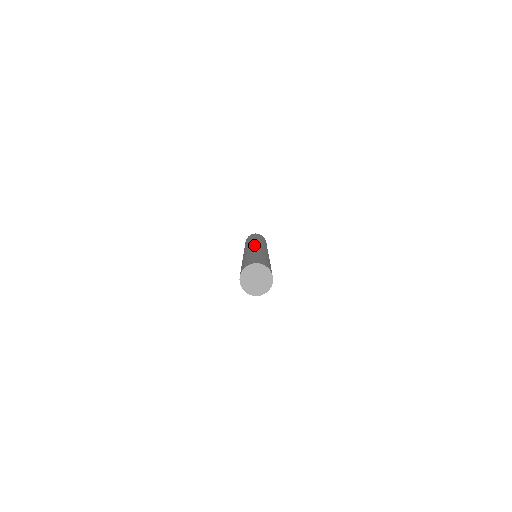
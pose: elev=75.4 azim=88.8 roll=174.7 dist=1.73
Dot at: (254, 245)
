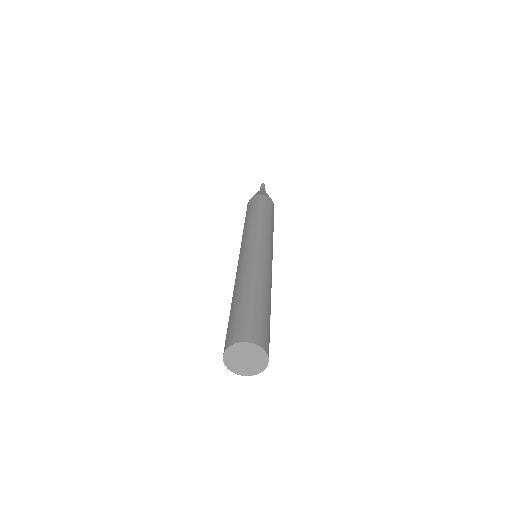
Dot at: (255, 250)
